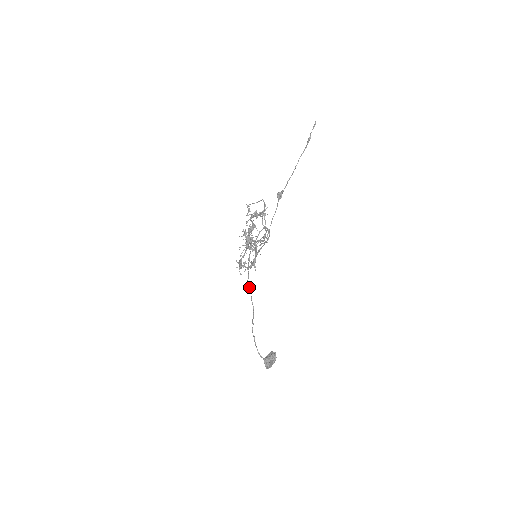
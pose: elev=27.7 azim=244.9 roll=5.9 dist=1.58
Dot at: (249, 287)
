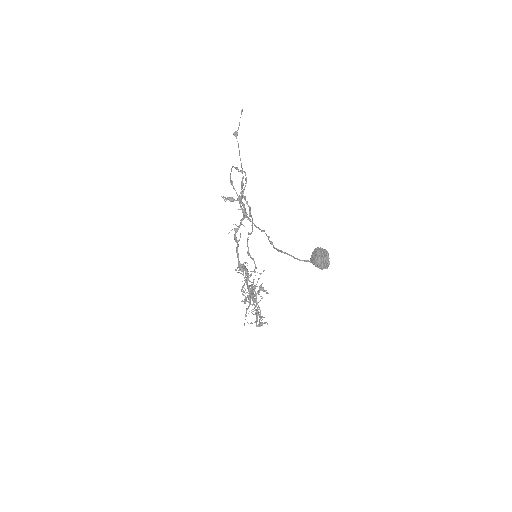
Dot at: occluded
